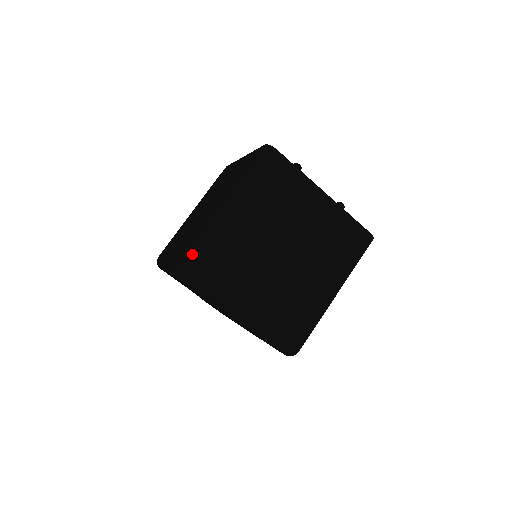
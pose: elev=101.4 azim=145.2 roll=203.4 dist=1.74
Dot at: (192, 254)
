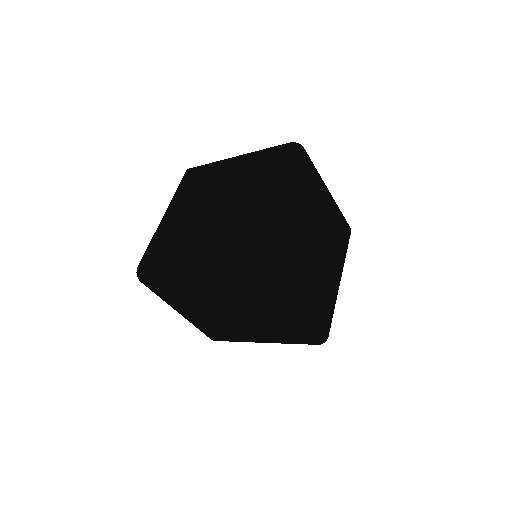
Dot at: (266, 245)
